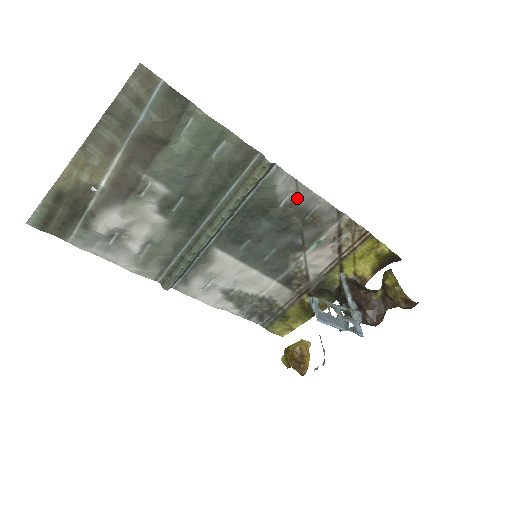
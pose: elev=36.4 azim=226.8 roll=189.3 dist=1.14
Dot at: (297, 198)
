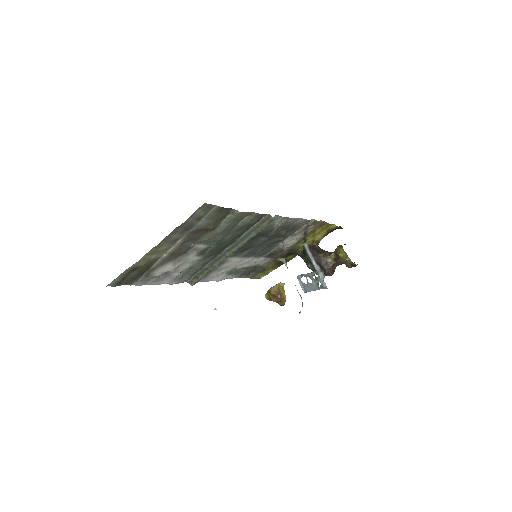
Dot at: (286, 223)
